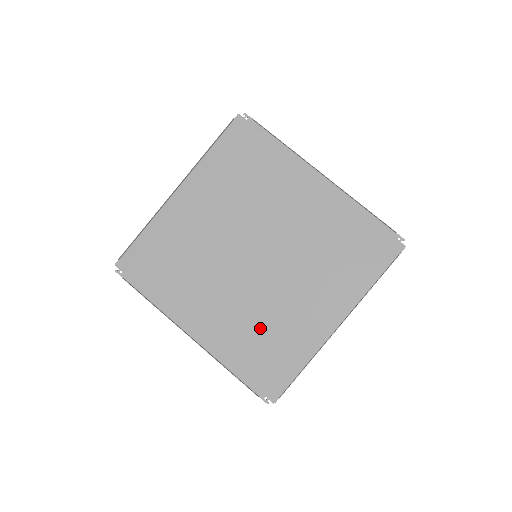
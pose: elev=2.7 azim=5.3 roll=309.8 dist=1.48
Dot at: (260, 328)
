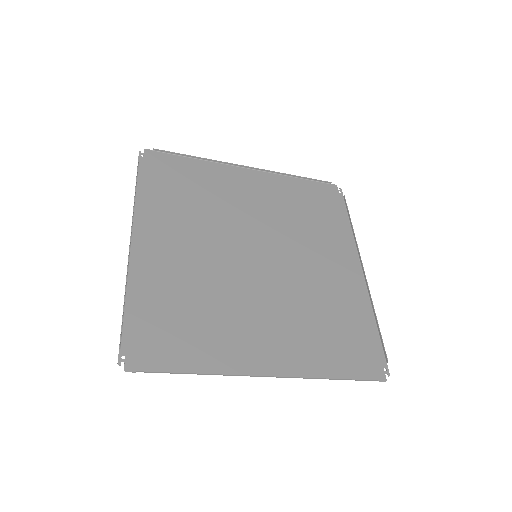
Dot at: (196, 300)
